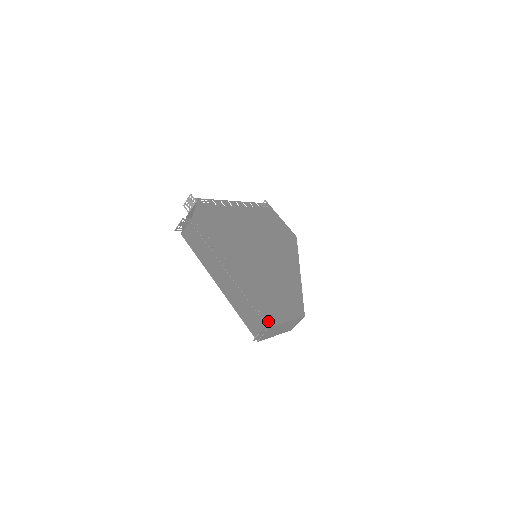
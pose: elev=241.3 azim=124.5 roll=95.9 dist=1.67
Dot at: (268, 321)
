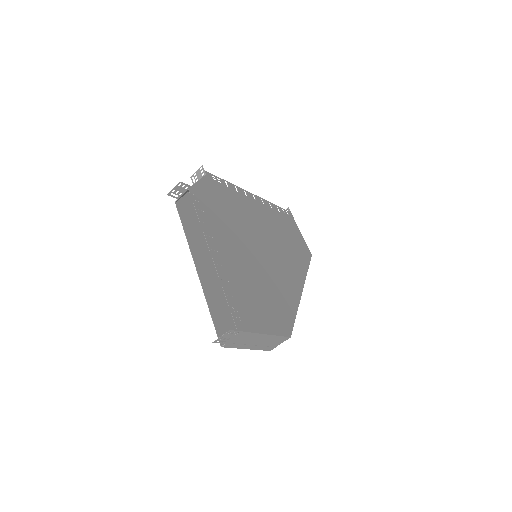
Dot at: (240, 323)
